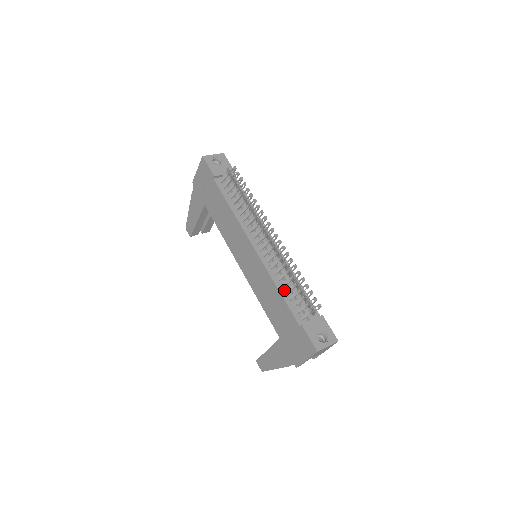
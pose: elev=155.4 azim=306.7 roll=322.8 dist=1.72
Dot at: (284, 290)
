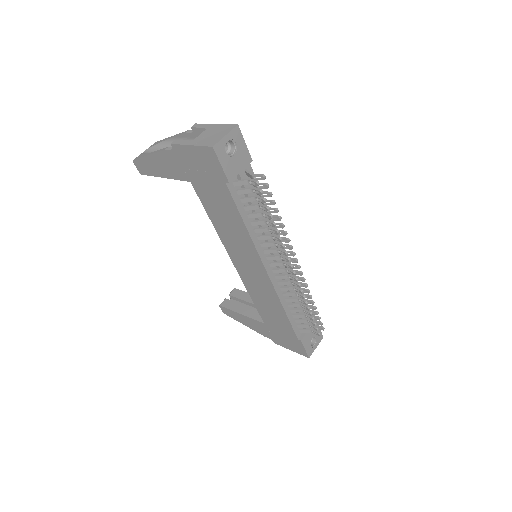
Dot at: (289, 309)
